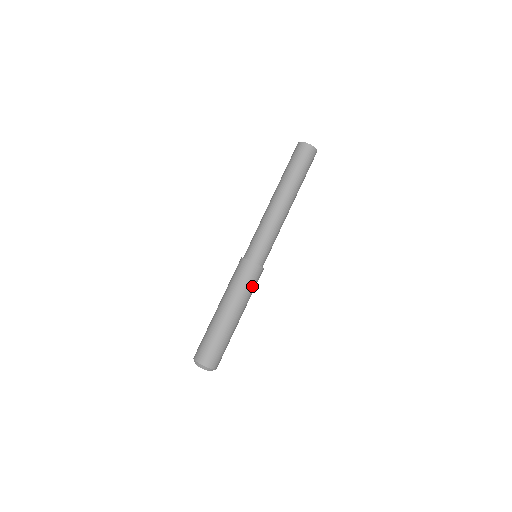
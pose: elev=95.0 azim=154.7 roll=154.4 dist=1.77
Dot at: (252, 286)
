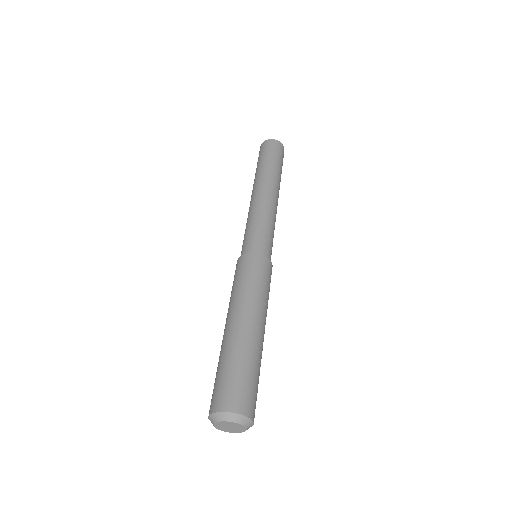
Dot at: (258, 280)
